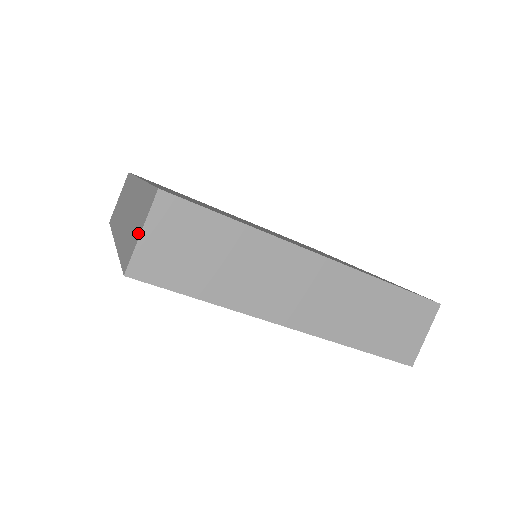
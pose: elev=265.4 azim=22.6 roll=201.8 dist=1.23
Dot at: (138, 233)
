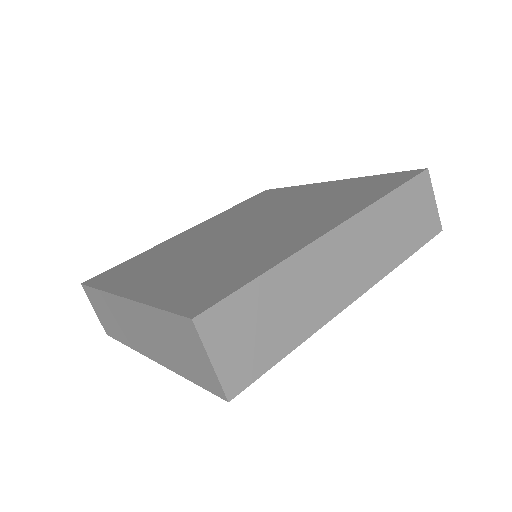
Dot at: (205, 362)
